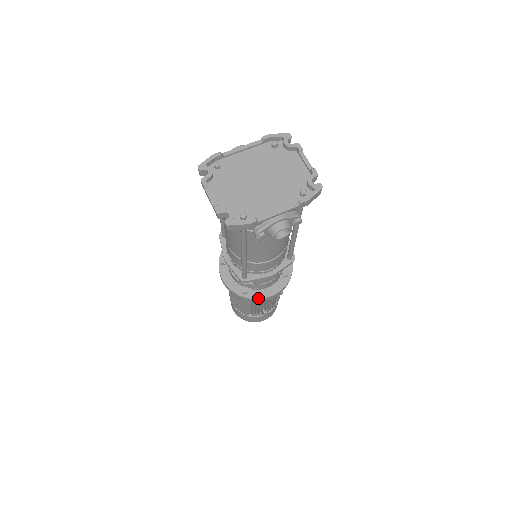
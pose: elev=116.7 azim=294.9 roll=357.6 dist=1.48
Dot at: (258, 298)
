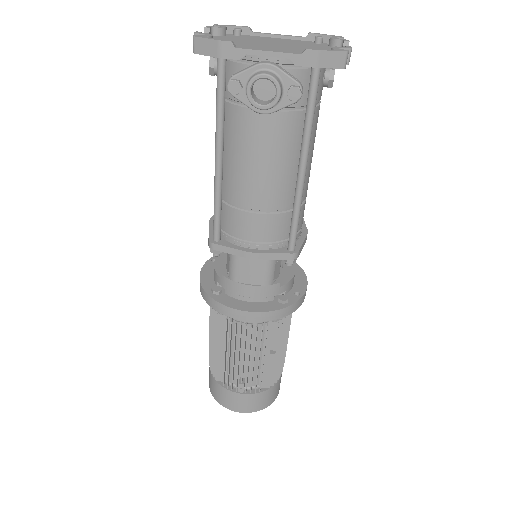
Dot at: (226, 305)
